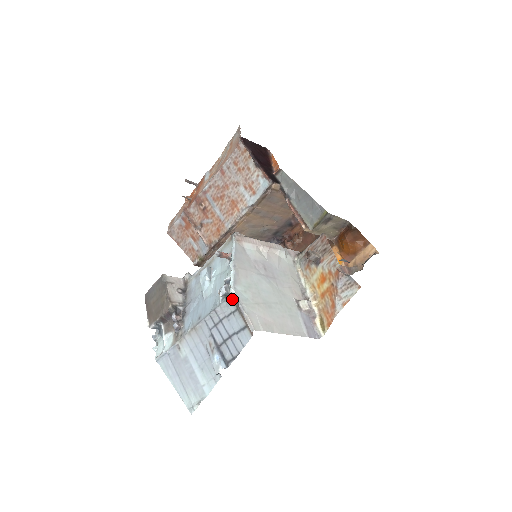
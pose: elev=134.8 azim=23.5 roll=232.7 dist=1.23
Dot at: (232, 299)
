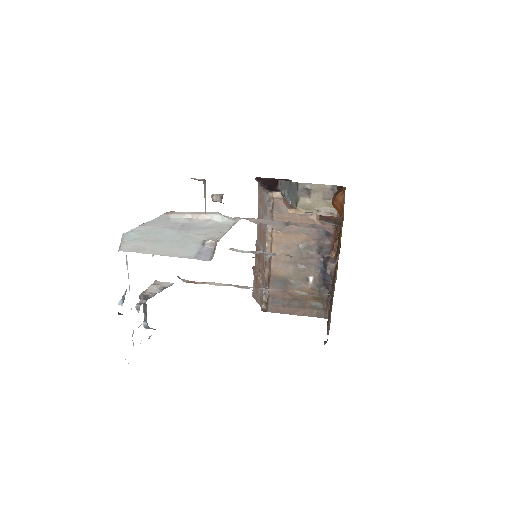
Dot at: occluded
